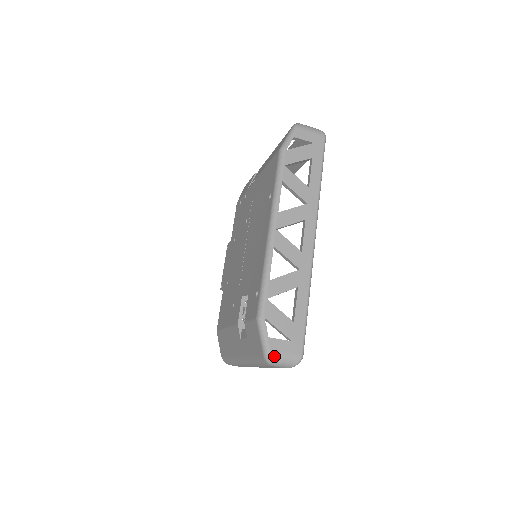
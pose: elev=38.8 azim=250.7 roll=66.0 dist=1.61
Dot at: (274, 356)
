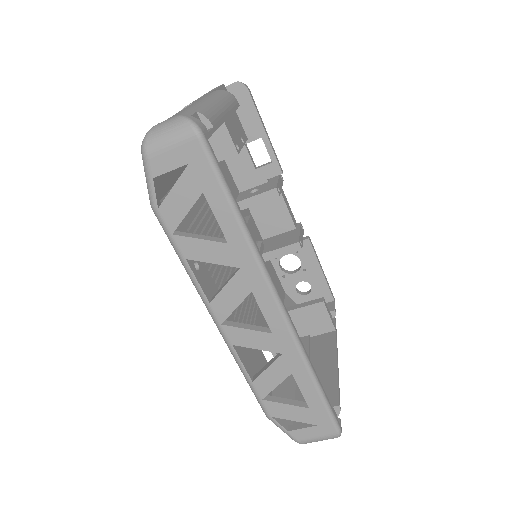
Dot at: (305, 442)
